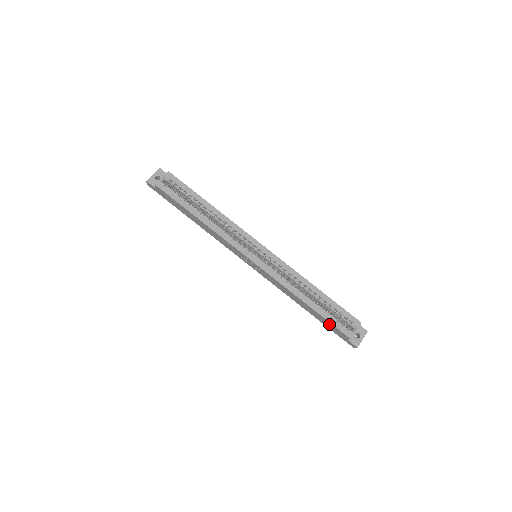
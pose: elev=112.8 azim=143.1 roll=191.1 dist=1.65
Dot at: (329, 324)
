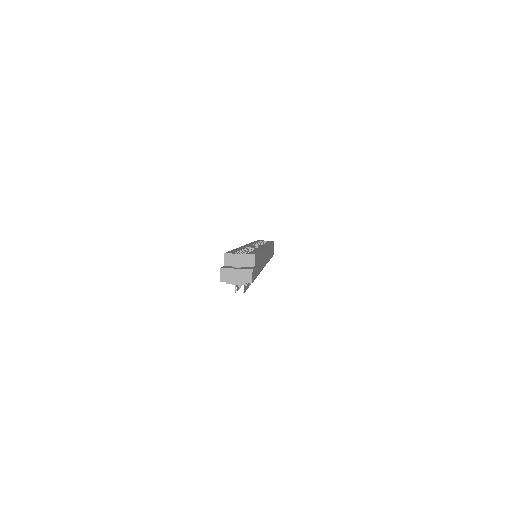
Dot at: occluded
